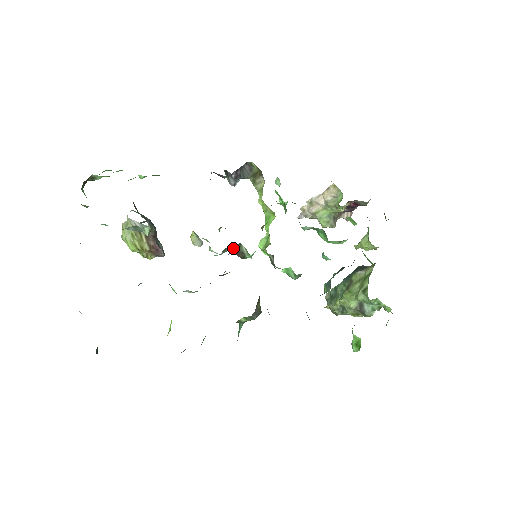
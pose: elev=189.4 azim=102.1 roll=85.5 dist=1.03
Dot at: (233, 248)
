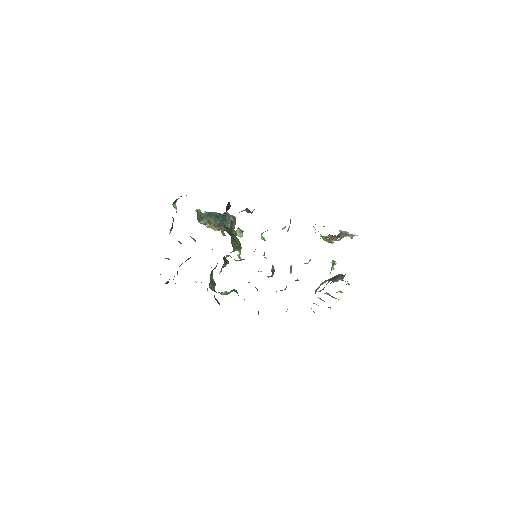
Dot at: (228, 255)
